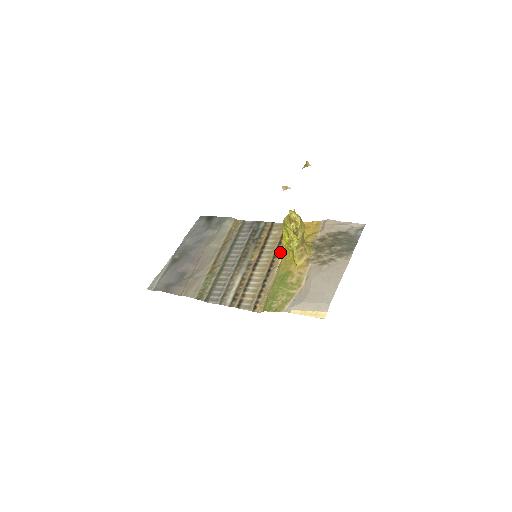
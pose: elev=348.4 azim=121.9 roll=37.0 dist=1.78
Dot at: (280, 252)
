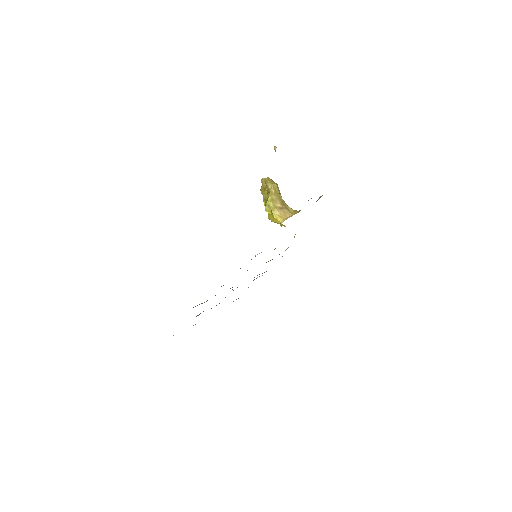
Dot at: occluded
